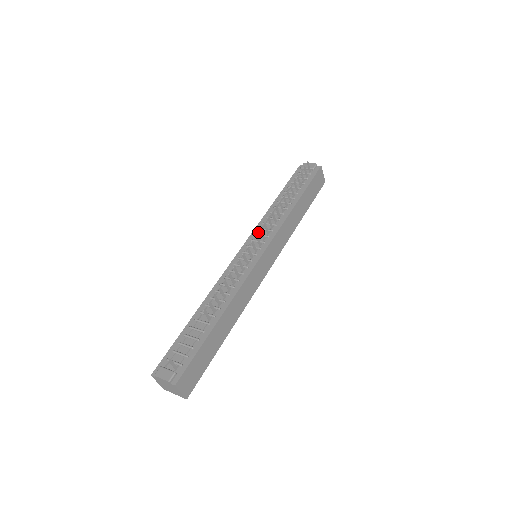
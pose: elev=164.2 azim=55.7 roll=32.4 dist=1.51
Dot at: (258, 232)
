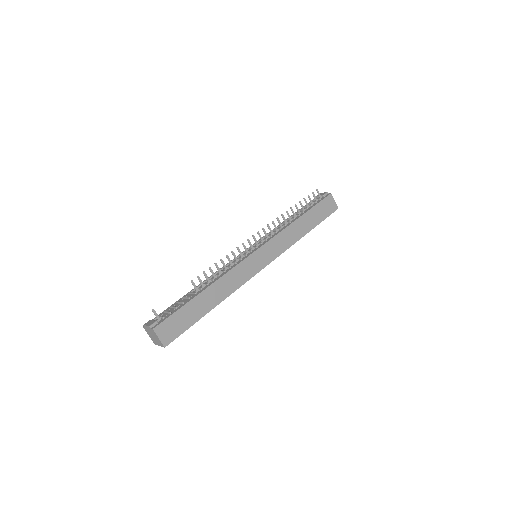
Dot at: occluded
